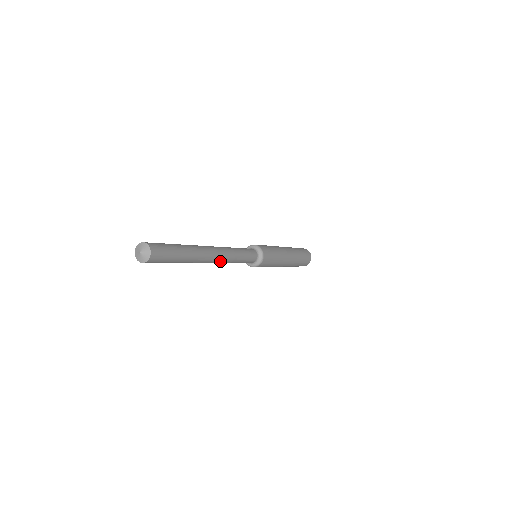
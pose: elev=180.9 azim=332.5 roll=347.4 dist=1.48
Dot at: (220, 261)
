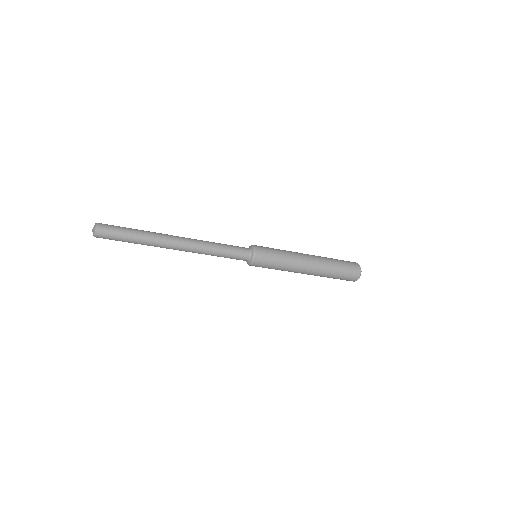
Dot at: (191, 244)
